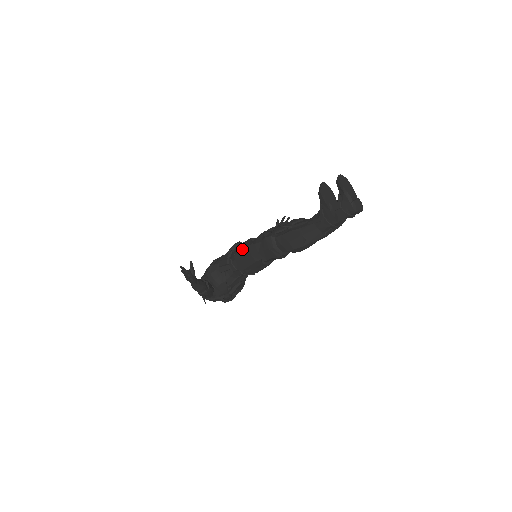
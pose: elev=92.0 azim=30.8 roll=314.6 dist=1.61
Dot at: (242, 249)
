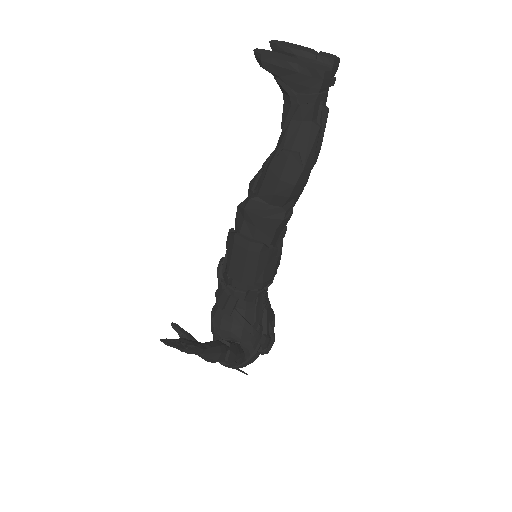
Dot at: (229, 255)
